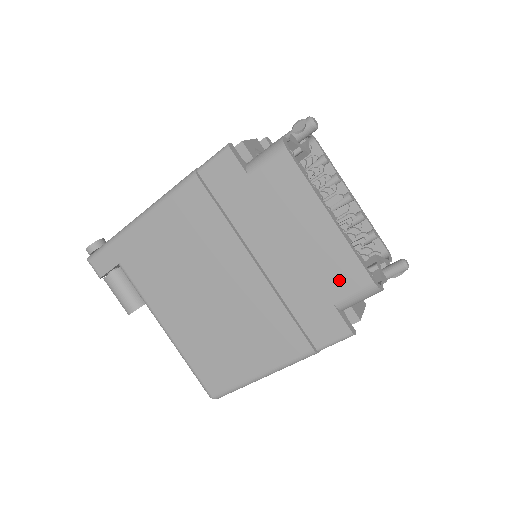
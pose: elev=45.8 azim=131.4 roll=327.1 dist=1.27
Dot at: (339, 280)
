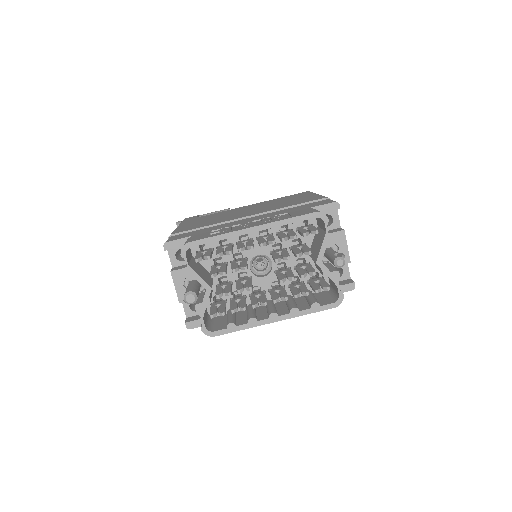
Dot at: occluded
